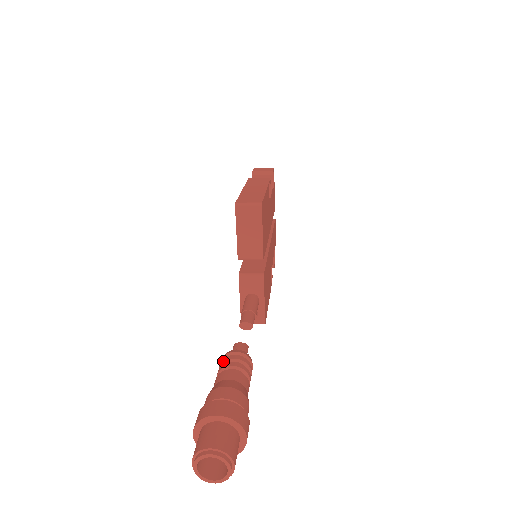
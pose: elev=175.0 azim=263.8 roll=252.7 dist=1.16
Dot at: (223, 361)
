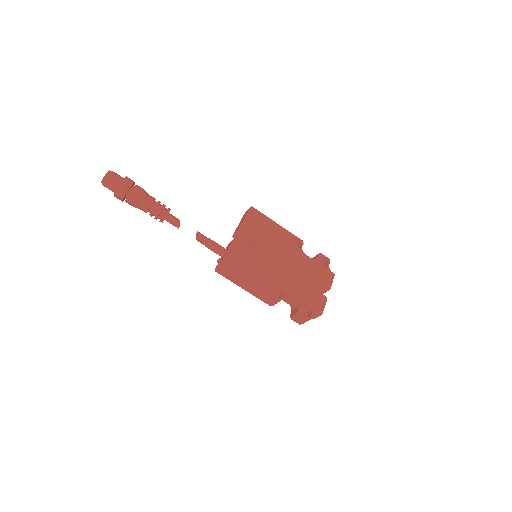
Dot at: occluded
